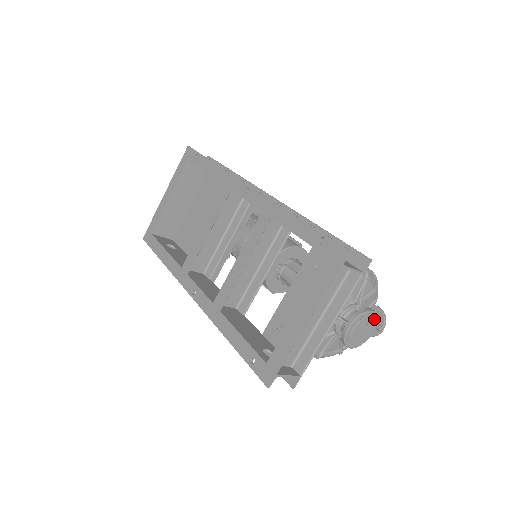
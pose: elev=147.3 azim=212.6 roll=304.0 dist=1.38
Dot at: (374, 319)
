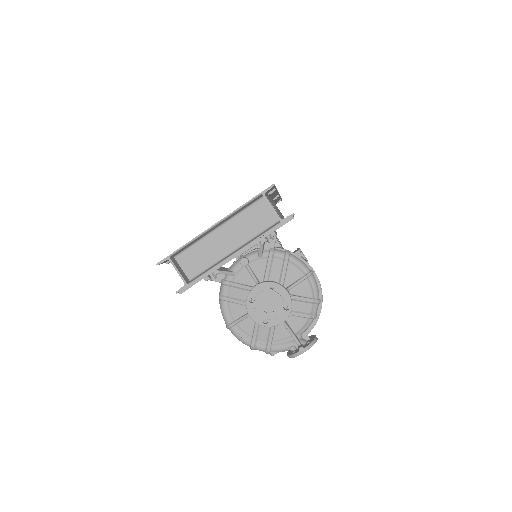
Dot at: (287, 305)
